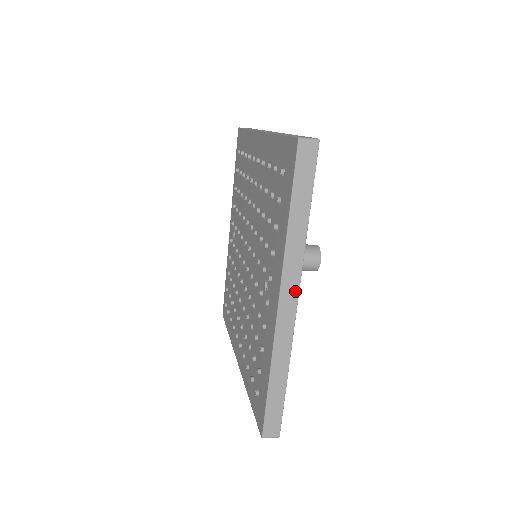
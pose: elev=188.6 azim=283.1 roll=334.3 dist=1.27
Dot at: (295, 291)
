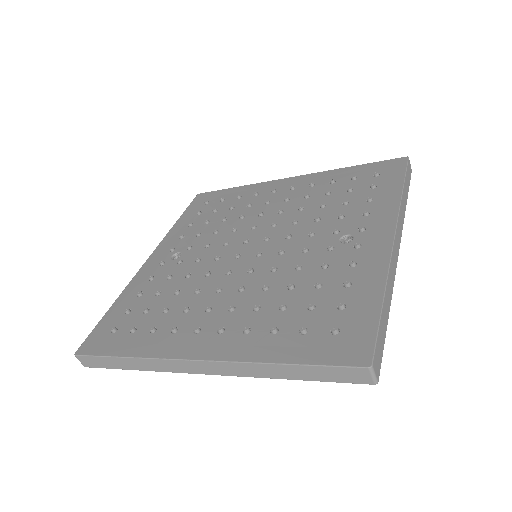
Dot at: (400, 238)
